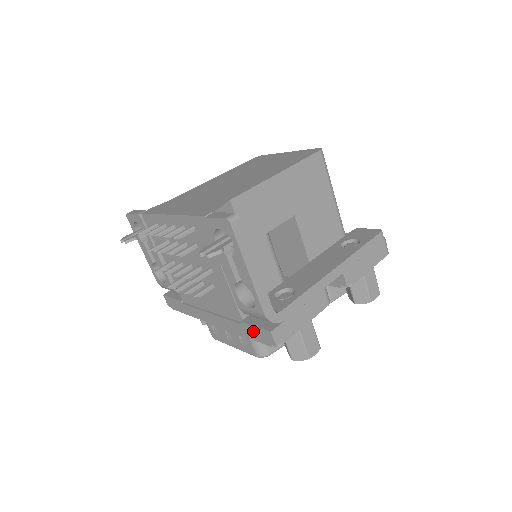
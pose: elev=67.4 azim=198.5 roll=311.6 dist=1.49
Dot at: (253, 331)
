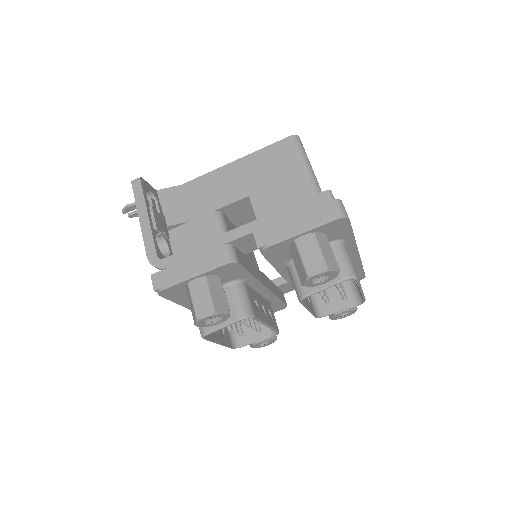
Dot at: occluded
